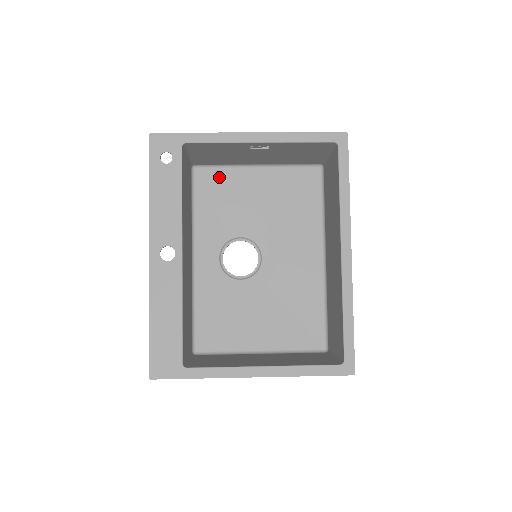
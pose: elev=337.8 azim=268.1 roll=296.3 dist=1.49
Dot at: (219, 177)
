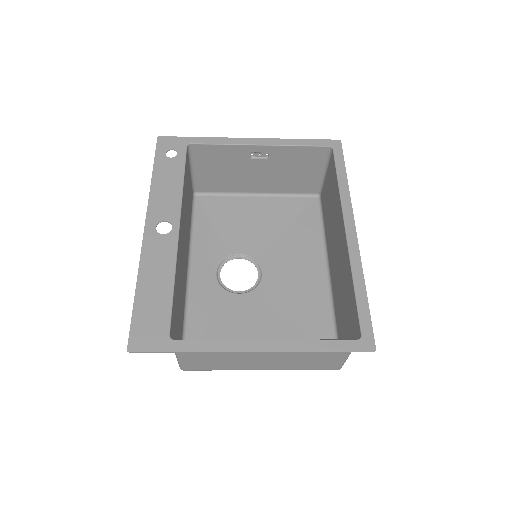
Dot at: (219, 203)
